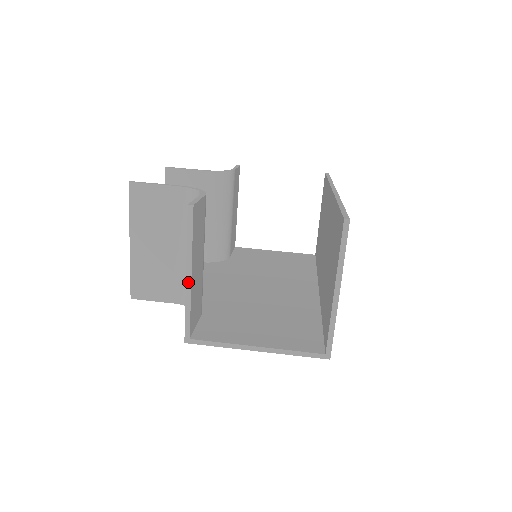
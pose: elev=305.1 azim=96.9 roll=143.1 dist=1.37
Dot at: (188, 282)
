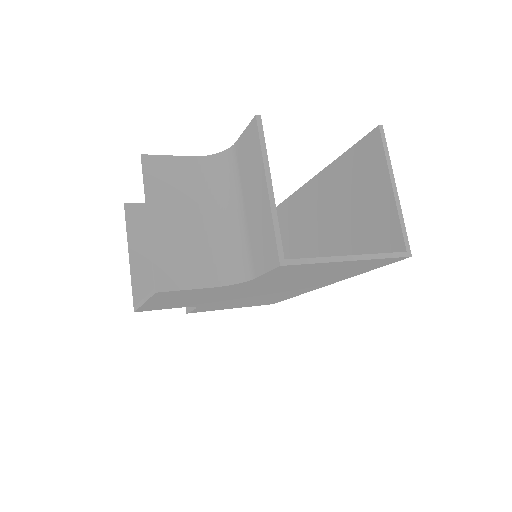
Dot at: (270, 193)
